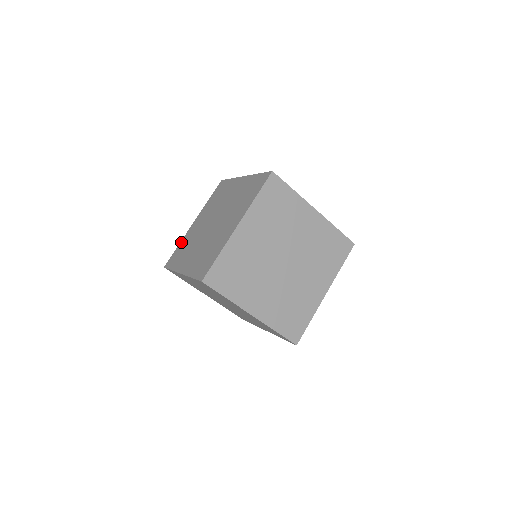
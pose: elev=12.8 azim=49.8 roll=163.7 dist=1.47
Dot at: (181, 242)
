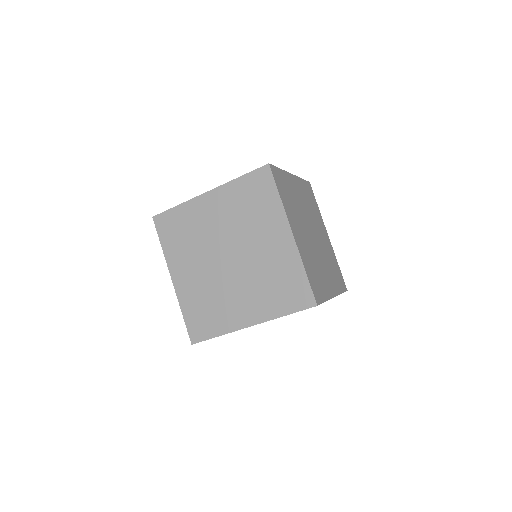
Dot at: (184, 307)
